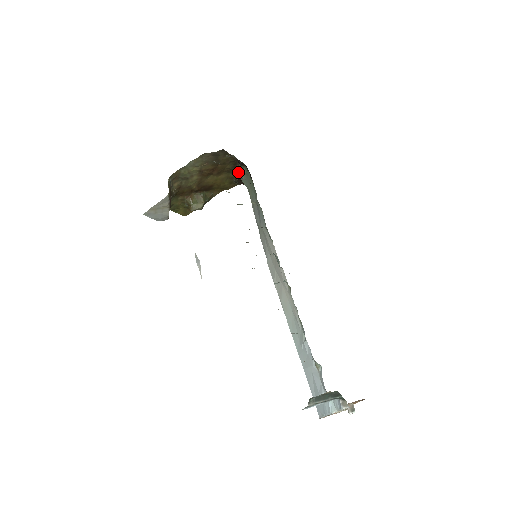
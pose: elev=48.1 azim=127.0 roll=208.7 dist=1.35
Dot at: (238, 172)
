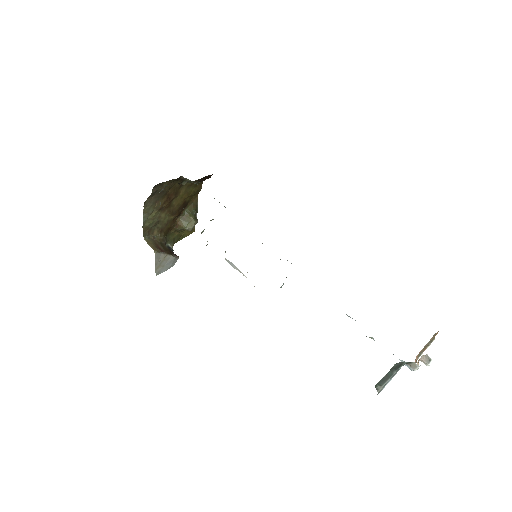
Dot at: (189, 180)
